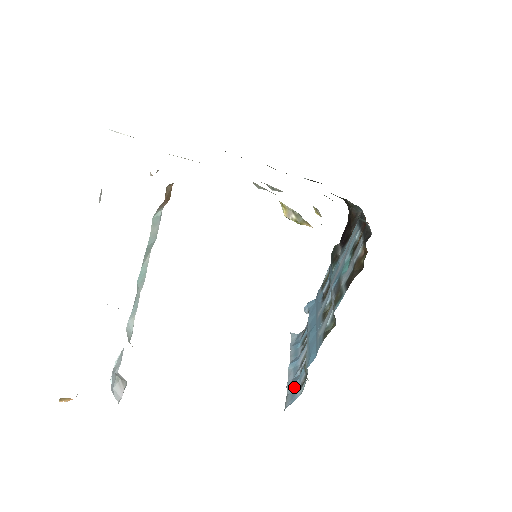
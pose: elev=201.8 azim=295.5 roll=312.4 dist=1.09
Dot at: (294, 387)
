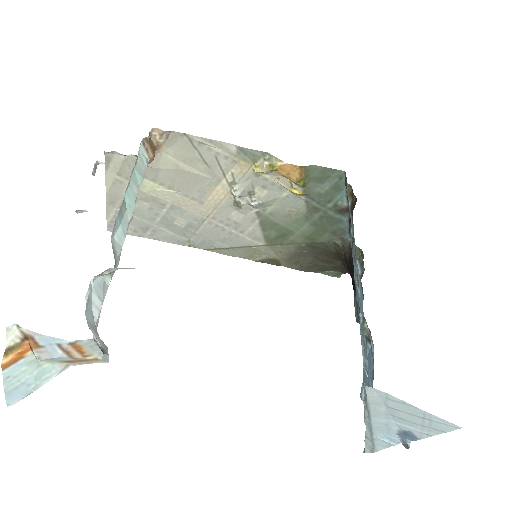
Dot at: (369, 380)
